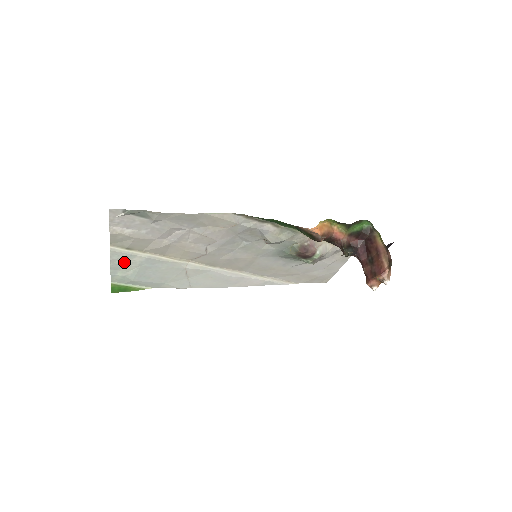
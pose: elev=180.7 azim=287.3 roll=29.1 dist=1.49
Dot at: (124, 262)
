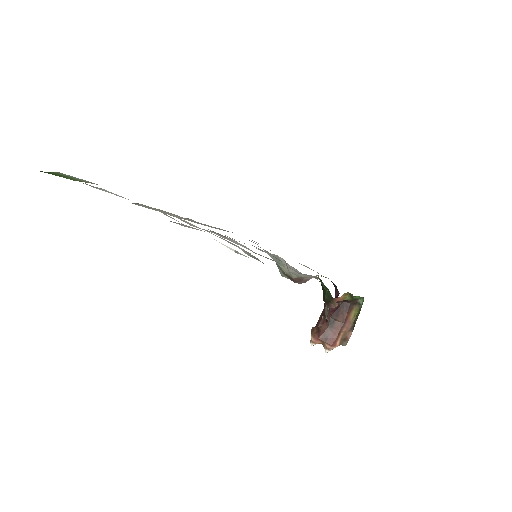
Dot at: occluded
